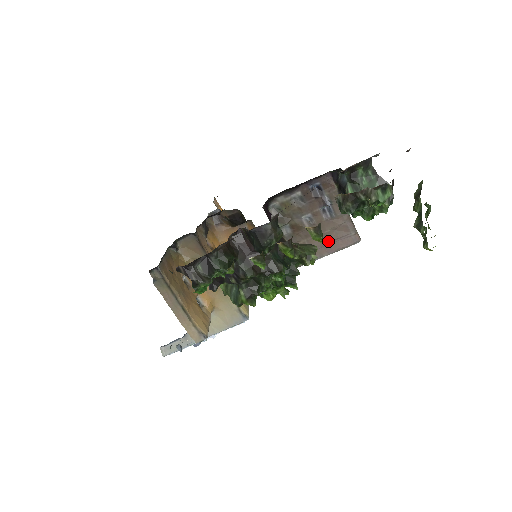
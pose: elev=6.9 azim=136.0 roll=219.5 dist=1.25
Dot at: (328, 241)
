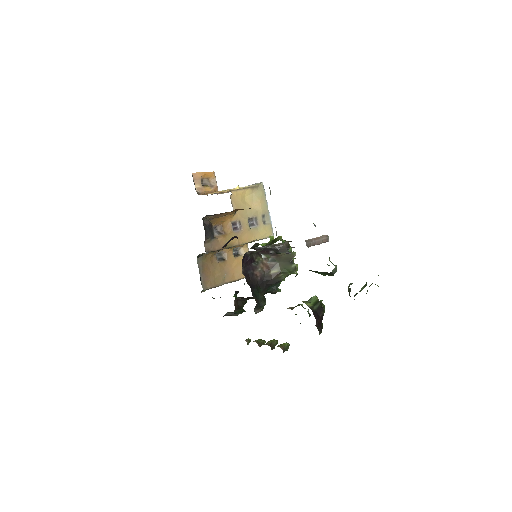
Dot at: occluded
